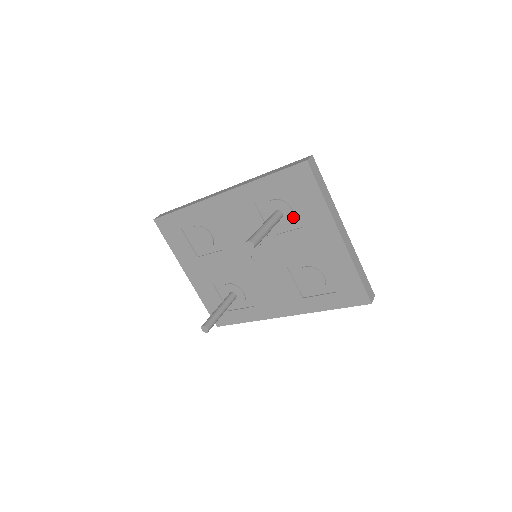
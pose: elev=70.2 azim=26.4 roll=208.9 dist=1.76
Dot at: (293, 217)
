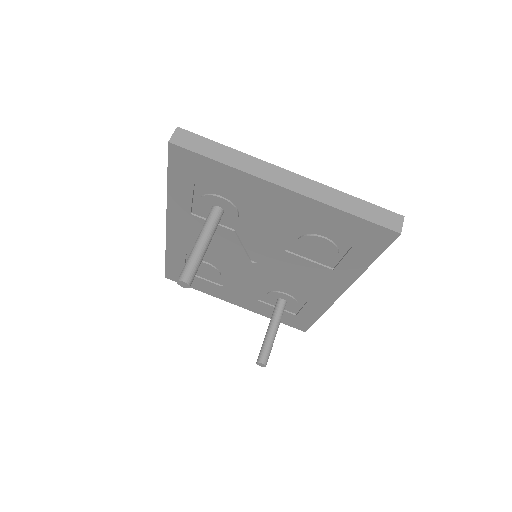
Dot at: (229, 203)
